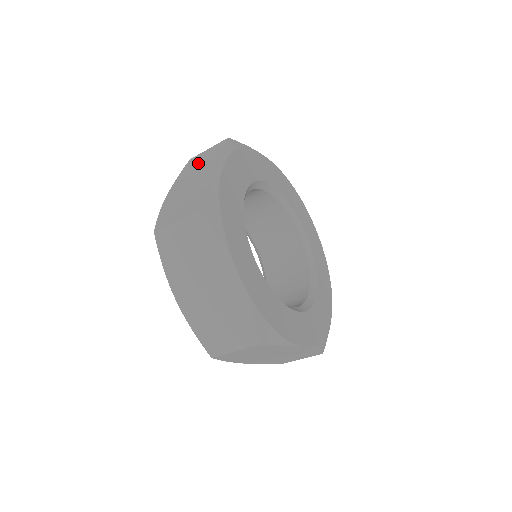
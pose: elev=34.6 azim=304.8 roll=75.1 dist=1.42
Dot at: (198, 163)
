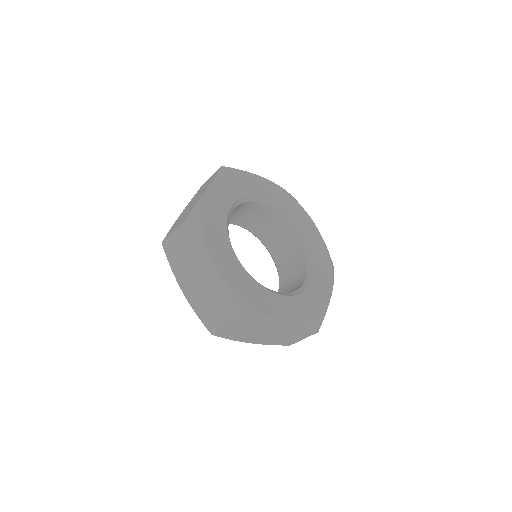
Dot at: (179, 253)
